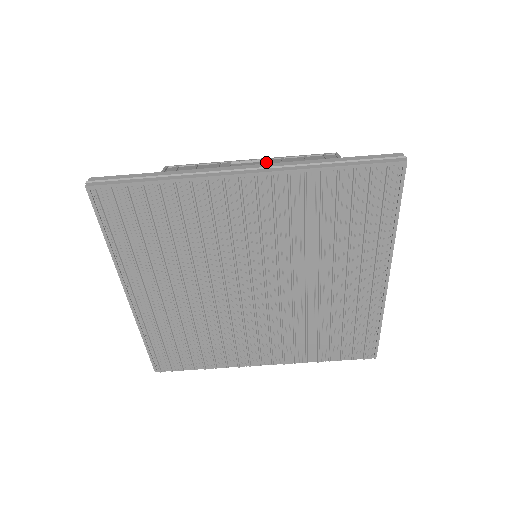
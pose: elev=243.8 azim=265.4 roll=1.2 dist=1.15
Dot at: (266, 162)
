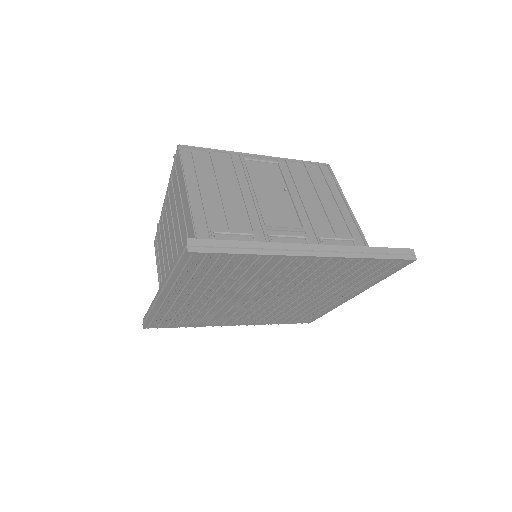
Dot at: (275, 166)
